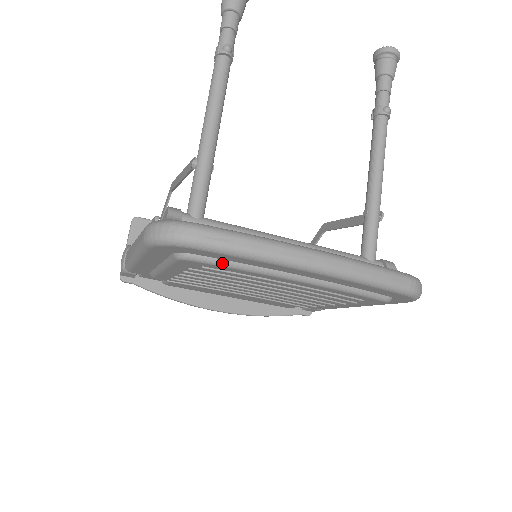
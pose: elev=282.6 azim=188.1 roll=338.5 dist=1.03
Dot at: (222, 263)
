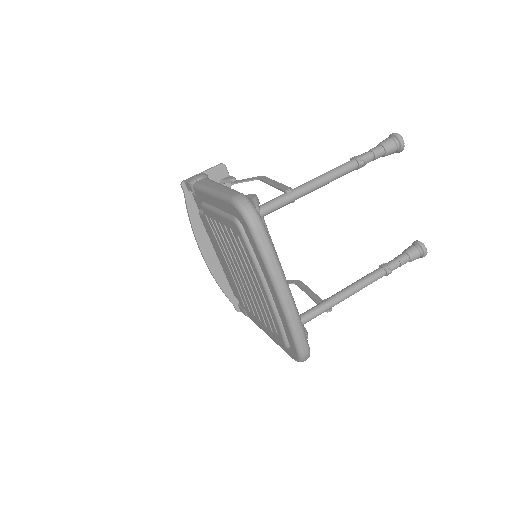
Dot at: (249, 246)
